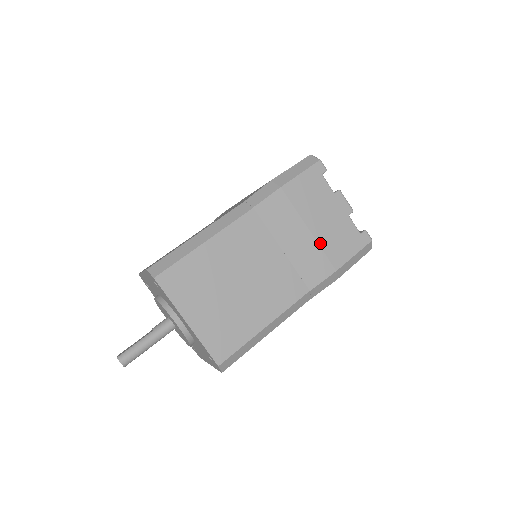
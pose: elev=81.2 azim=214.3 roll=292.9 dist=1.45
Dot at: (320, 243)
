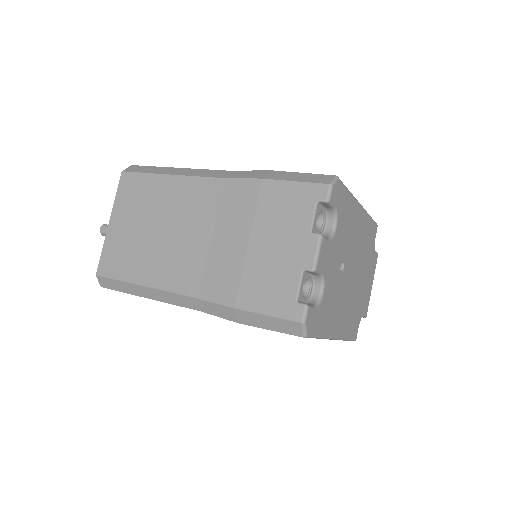
Dot at: (246, 266)
